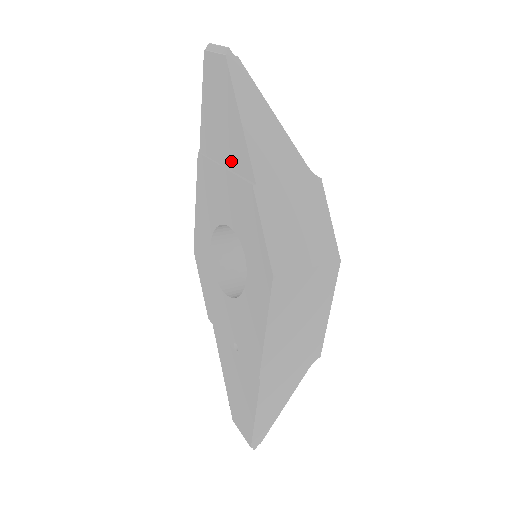
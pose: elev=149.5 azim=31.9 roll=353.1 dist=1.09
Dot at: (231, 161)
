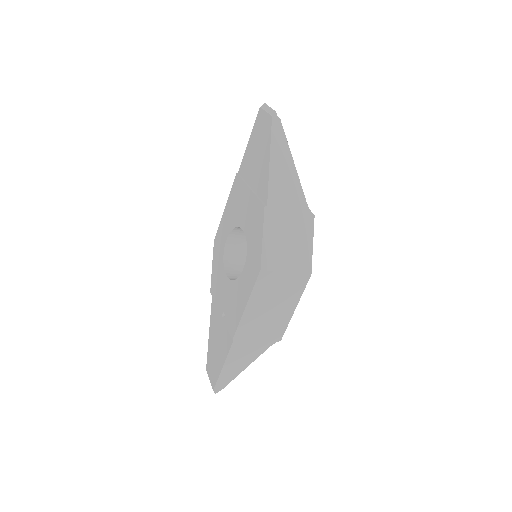
Dot at: (256, 186)
